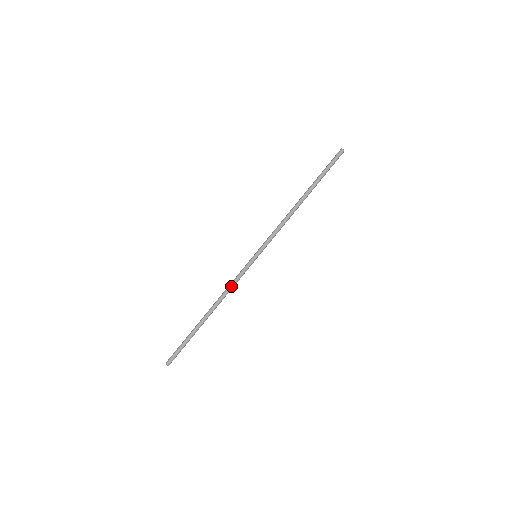
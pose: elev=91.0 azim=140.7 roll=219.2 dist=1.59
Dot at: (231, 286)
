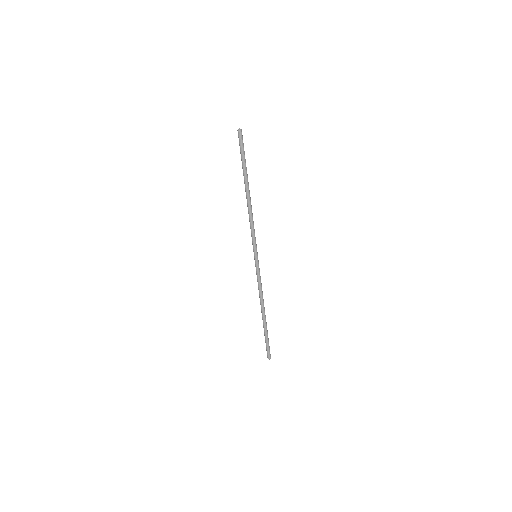
Dot at: (260, 288)
